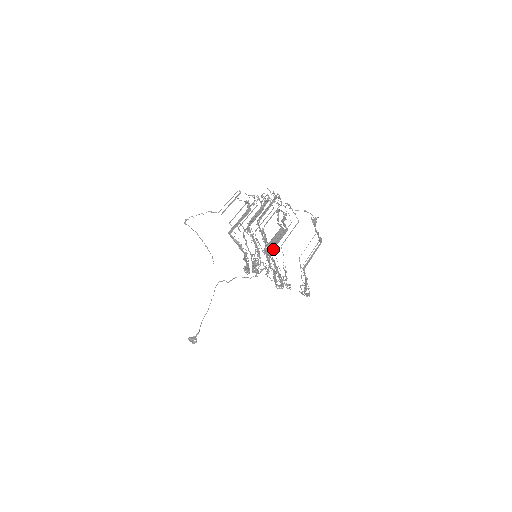
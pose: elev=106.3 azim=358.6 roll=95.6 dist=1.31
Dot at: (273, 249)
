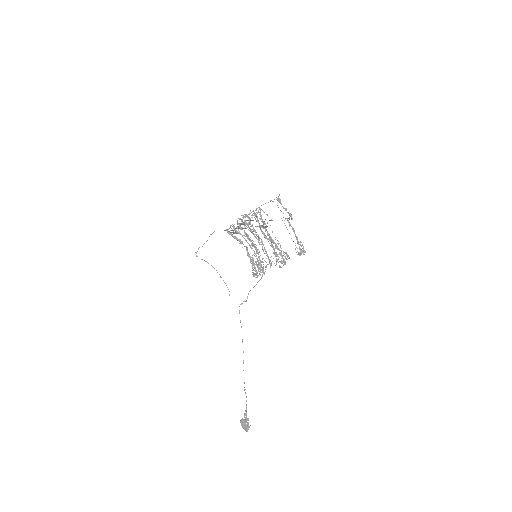
Dot at: (262, 225)
